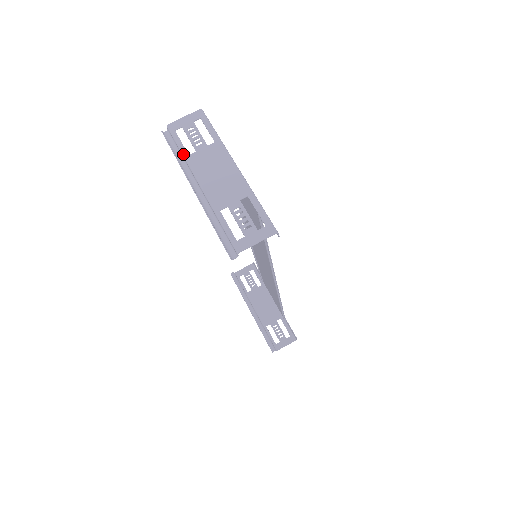
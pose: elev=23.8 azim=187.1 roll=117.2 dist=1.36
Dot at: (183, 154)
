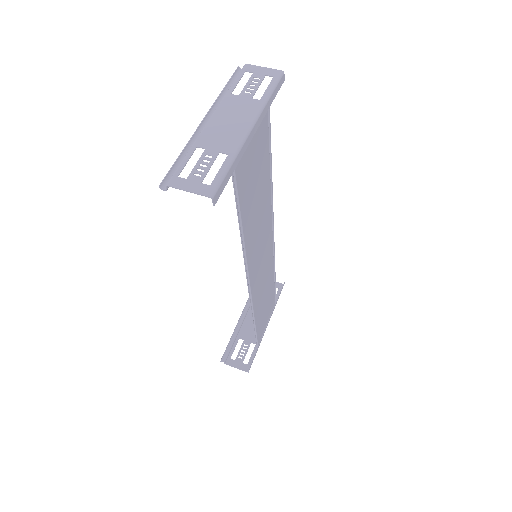
Dot at: (228, 90)
